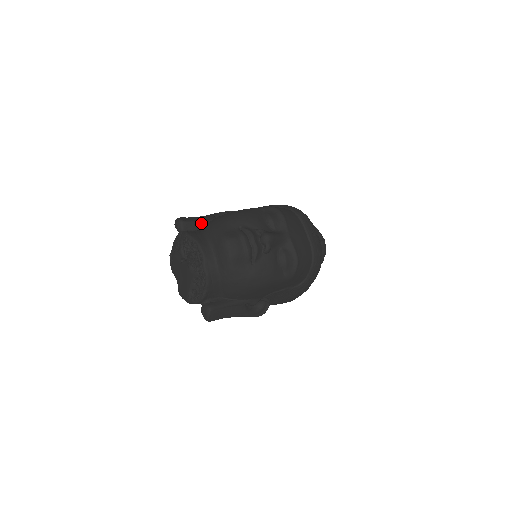
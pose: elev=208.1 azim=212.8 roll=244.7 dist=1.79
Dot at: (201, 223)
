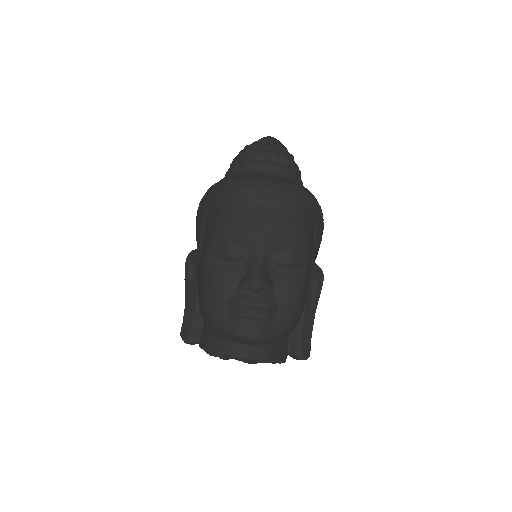
Dot at: (196, 316)
